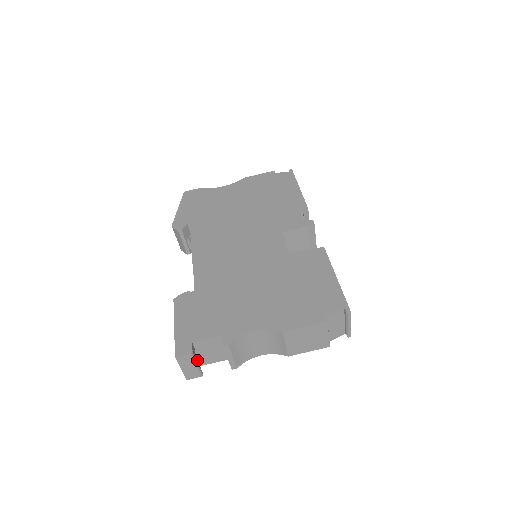
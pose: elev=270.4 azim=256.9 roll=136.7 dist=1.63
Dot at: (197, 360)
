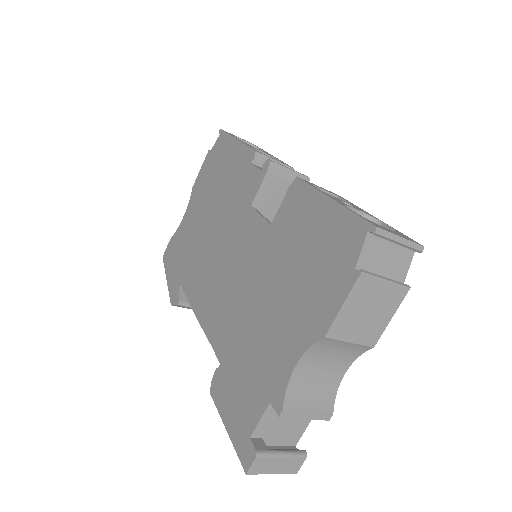
Dot at: (285, 442)
